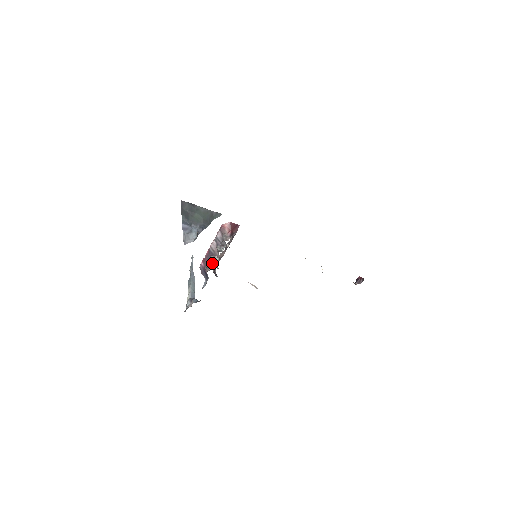
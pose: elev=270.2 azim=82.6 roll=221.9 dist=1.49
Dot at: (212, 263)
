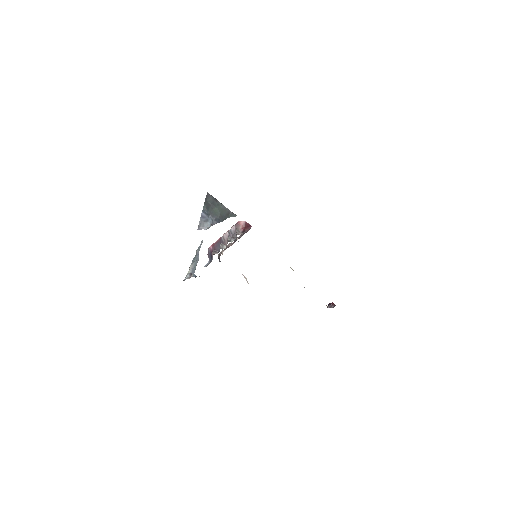
Dot at: (219, 249)
